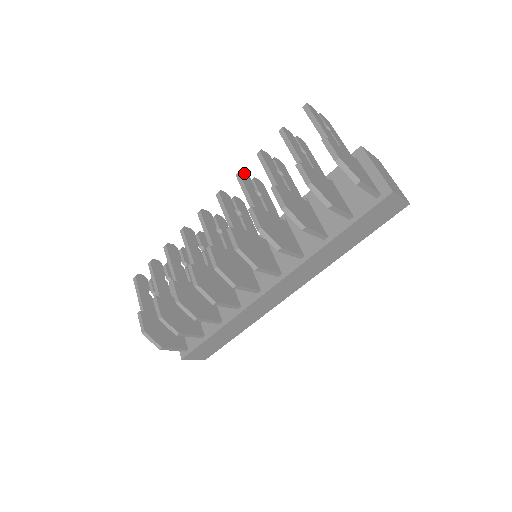
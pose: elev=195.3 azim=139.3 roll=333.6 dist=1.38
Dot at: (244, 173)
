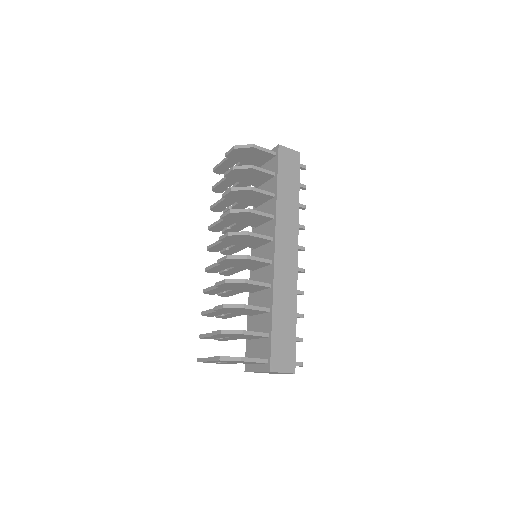
Dot at: occluded
